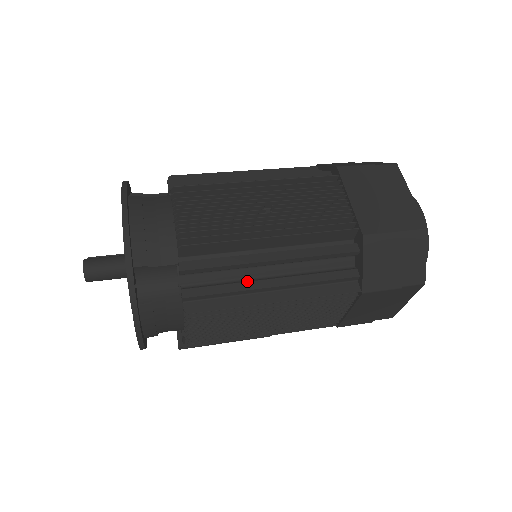
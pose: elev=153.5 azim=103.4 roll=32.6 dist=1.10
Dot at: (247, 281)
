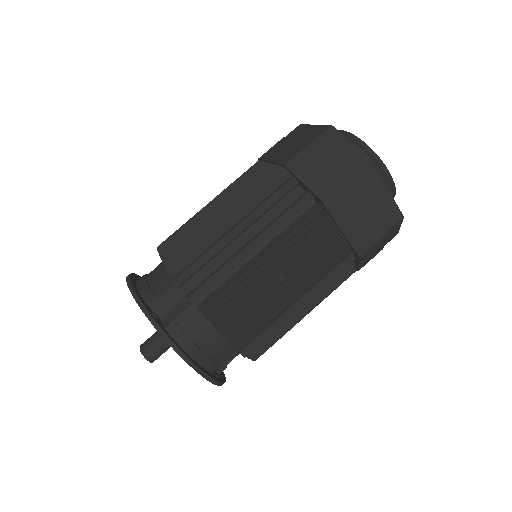
Dot at: occluded
